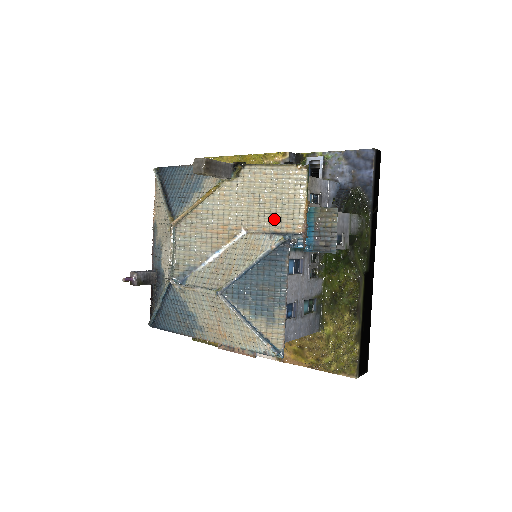
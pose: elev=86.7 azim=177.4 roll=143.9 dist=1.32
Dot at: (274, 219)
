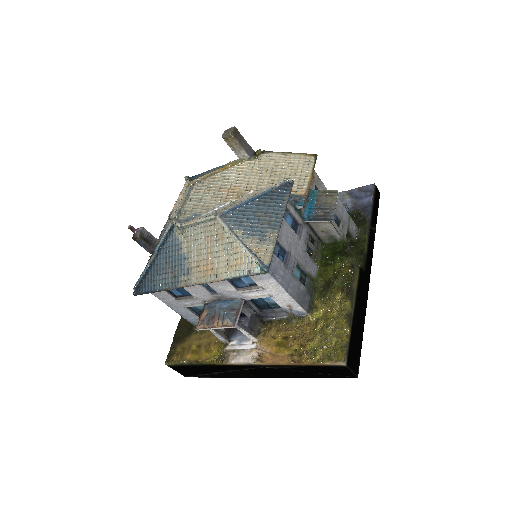
Dot at: occluded
